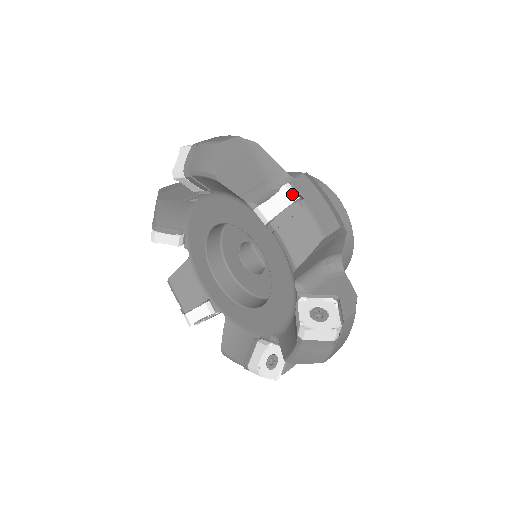
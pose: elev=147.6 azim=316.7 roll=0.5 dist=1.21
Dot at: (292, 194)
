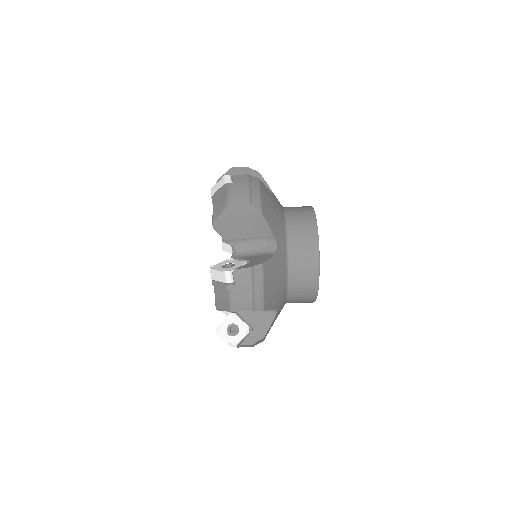
Dot at: (227, 279)
